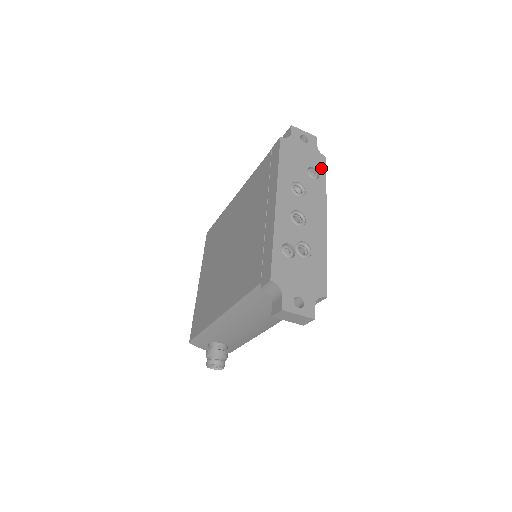
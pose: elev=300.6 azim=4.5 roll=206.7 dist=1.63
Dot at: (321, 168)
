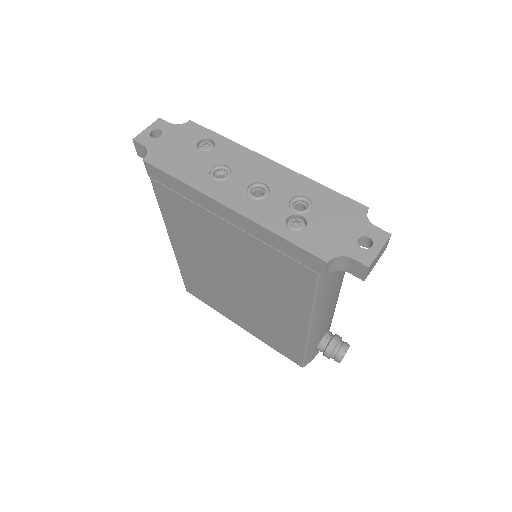
Dot at: (202, 133)
